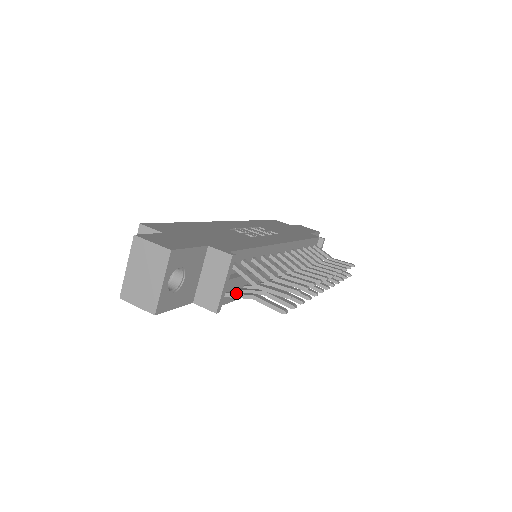
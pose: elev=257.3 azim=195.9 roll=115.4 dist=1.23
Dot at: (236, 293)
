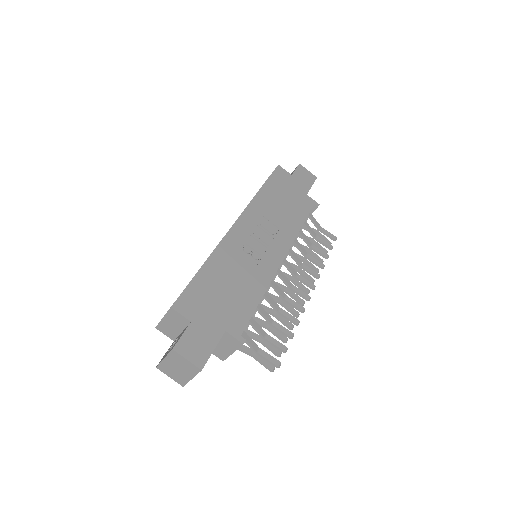
Dot at: (240, 347)
